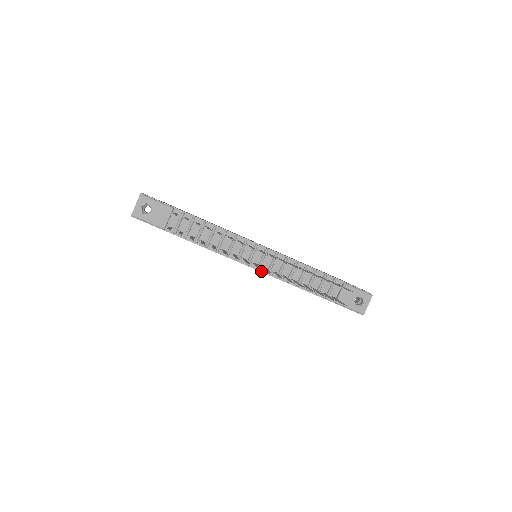
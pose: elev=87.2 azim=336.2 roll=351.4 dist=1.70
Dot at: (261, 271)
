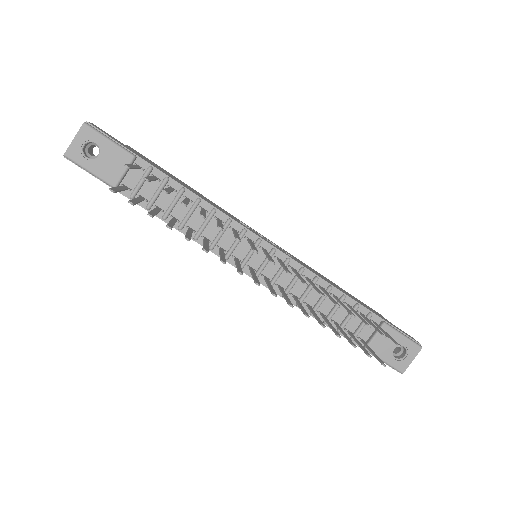
Dot at: (259, 281)
